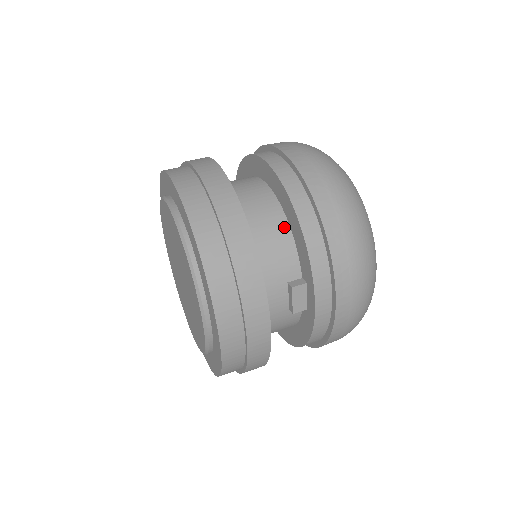
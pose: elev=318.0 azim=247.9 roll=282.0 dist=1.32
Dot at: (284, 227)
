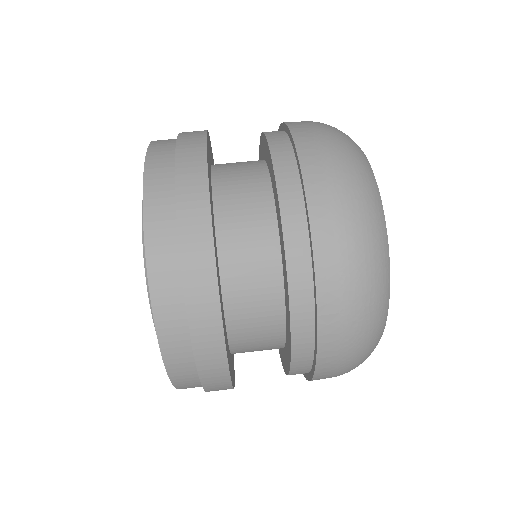
Dot at: (278, 347)
